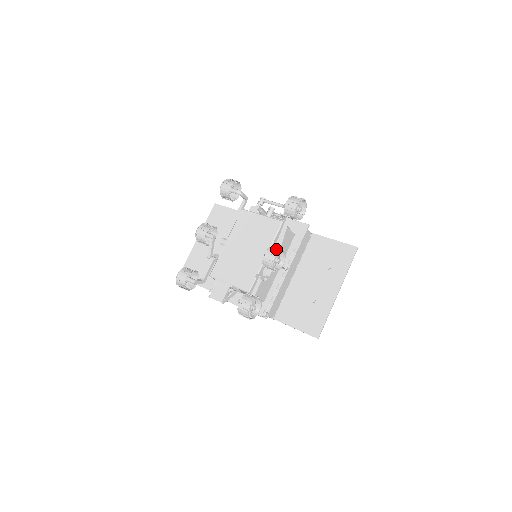
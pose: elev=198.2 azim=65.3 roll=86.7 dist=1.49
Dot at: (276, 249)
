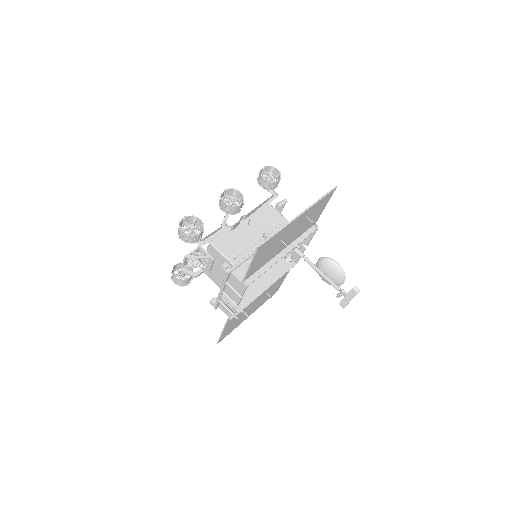
Dot at: (232, 190)
